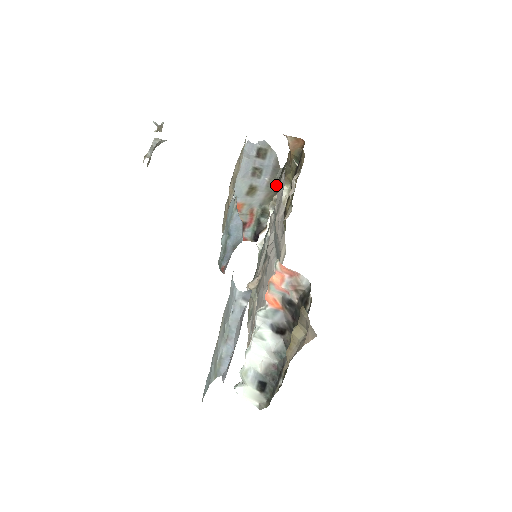
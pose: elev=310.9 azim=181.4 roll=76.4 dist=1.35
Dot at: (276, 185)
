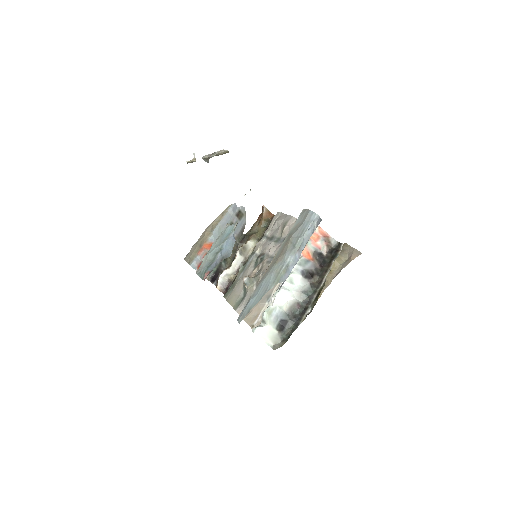
Dot at: (241, 242)
